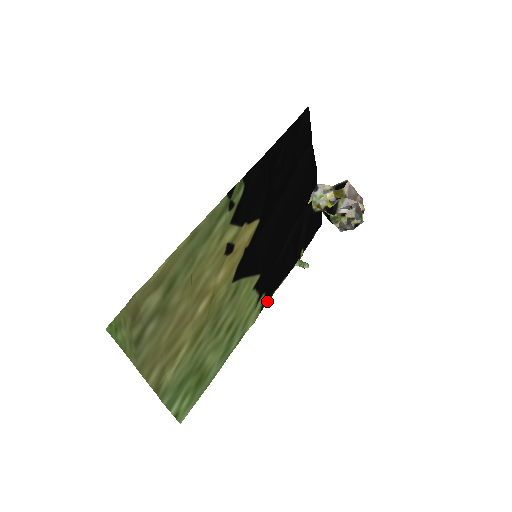
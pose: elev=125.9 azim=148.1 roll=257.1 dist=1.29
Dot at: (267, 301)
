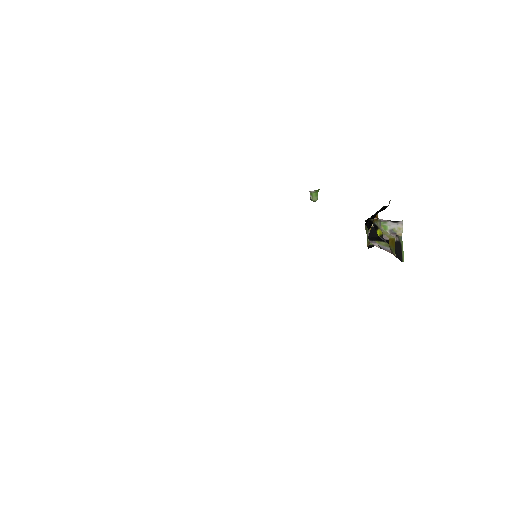
Dot at: occluded
